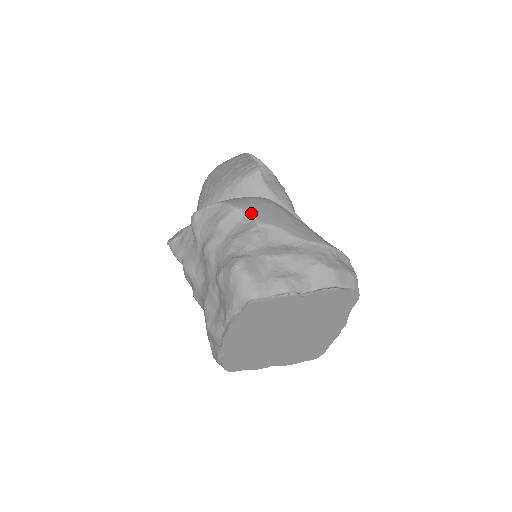
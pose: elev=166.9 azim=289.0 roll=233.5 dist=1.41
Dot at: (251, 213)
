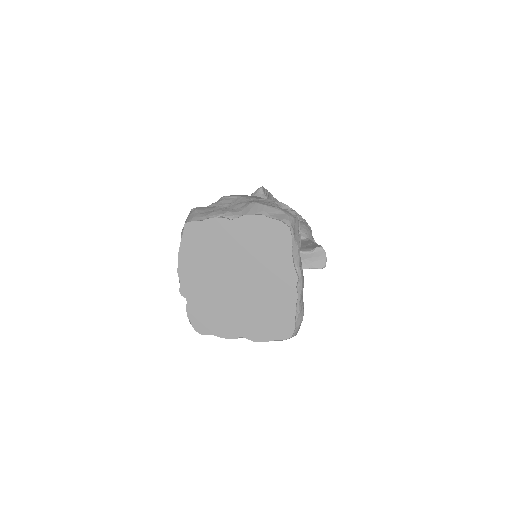
Dot at: occluded
